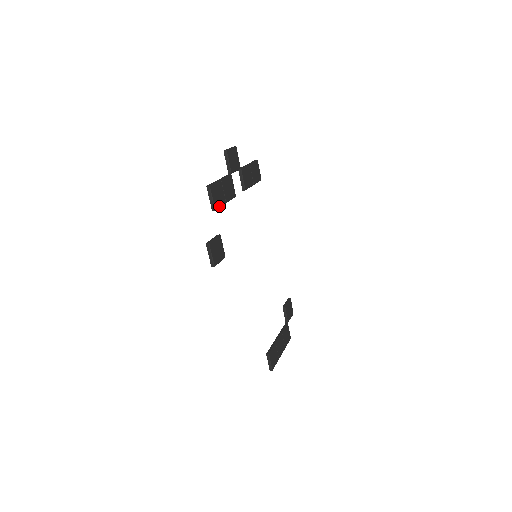
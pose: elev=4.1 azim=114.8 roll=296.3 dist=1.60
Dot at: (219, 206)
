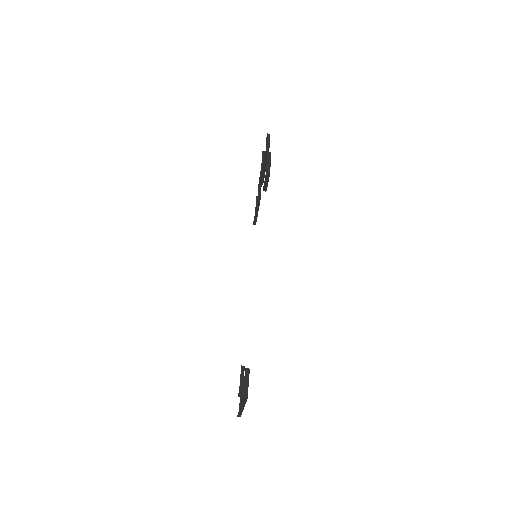
Dot at: occluded
